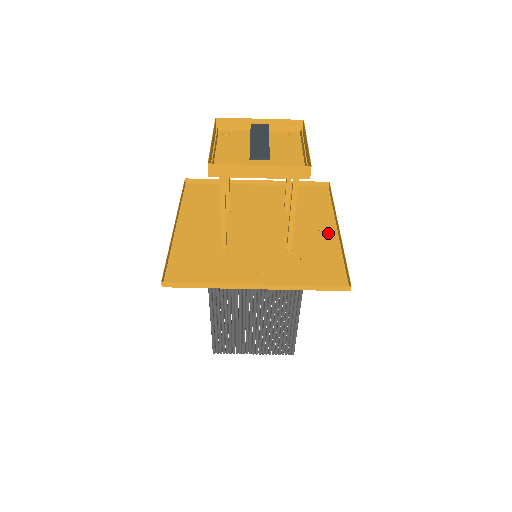
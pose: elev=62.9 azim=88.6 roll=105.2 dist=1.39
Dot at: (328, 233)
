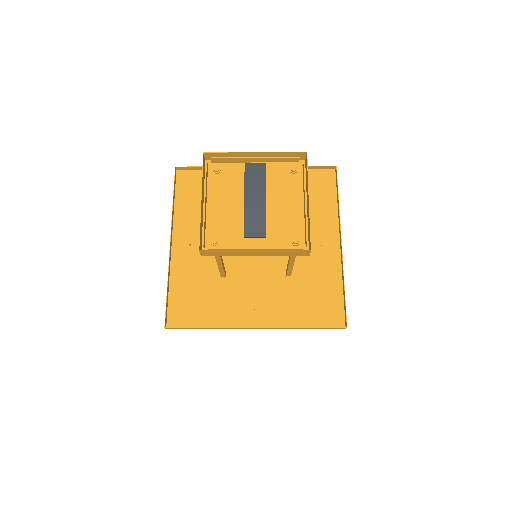
Dot at: (330, 247)
